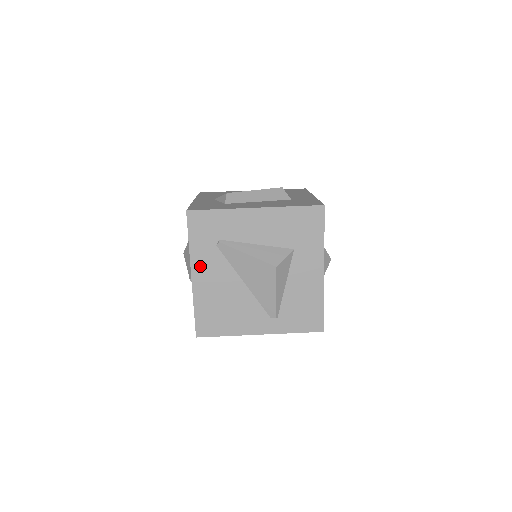
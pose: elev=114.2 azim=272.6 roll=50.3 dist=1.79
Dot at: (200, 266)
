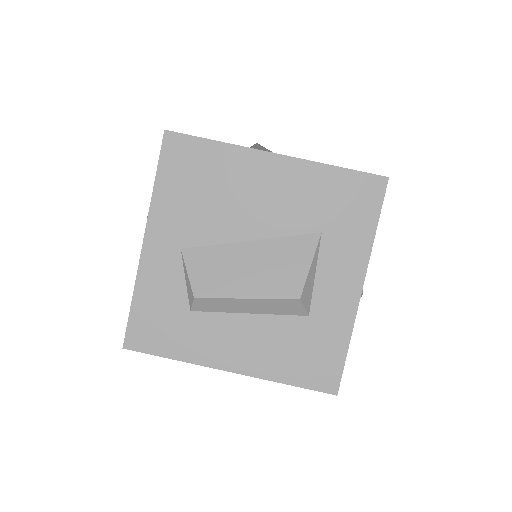
Dot at: occluded
